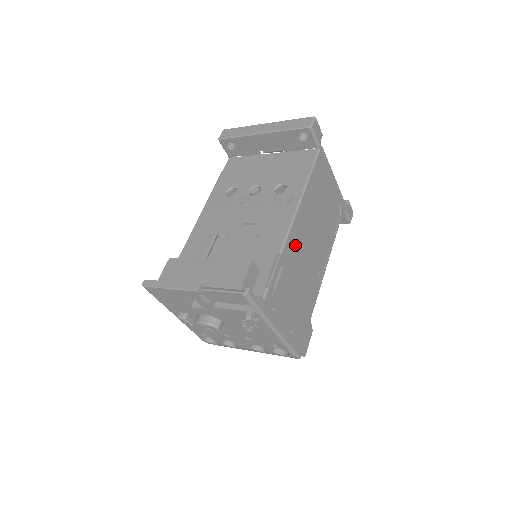
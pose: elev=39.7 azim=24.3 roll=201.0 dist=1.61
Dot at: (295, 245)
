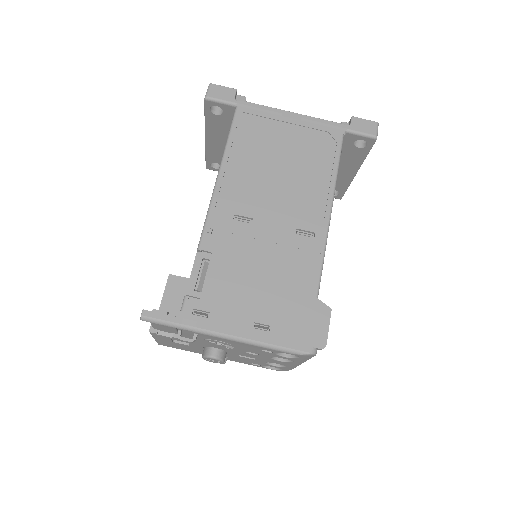
Dot at: (227, 228)
